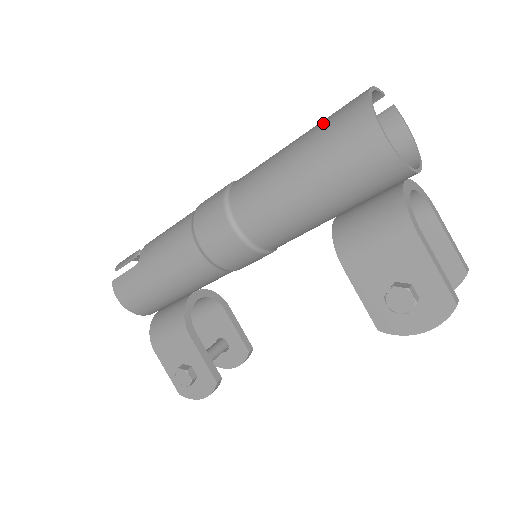
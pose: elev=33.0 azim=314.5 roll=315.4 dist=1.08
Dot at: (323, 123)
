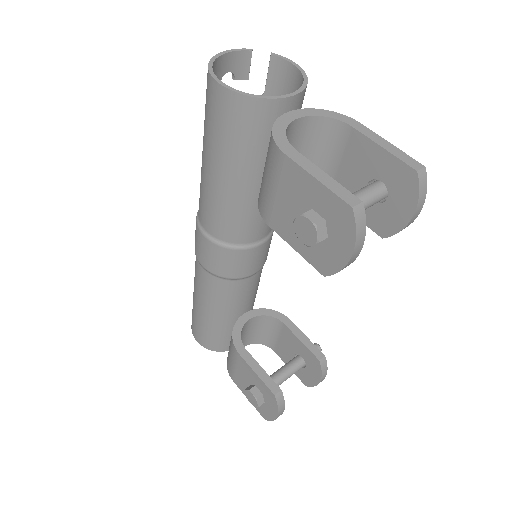
Dot at: occluded
